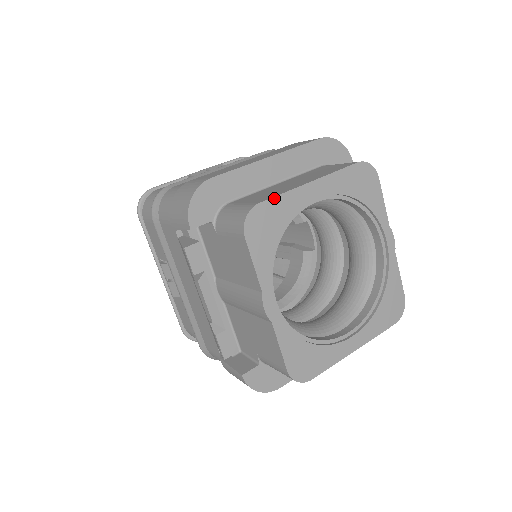
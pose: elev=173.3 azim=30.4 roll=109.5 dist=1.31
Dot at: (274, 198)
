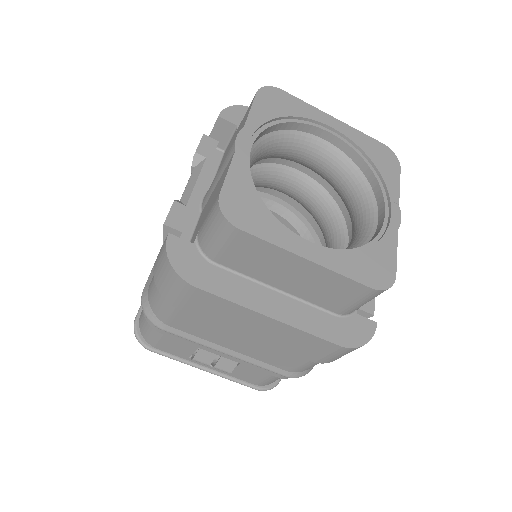
Dot at: (296, 98)
